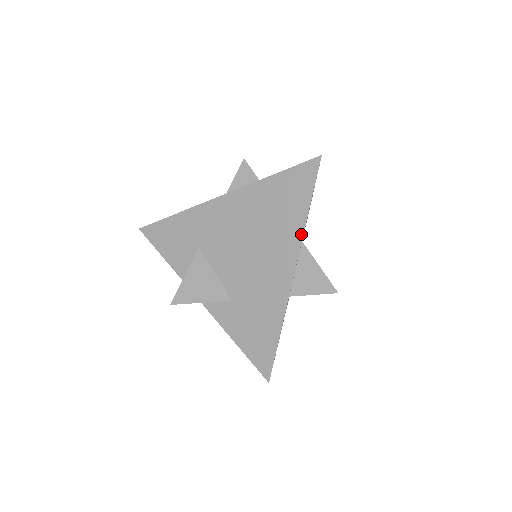
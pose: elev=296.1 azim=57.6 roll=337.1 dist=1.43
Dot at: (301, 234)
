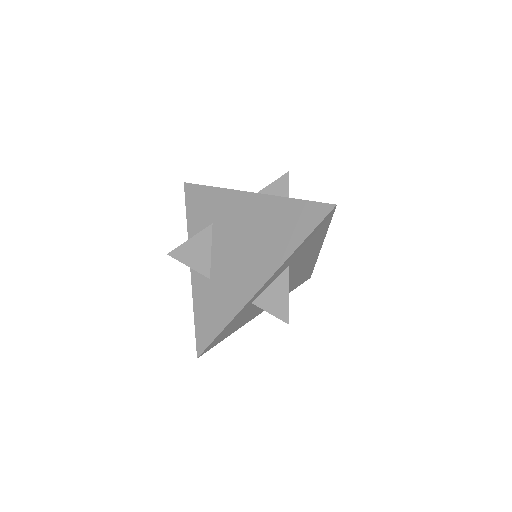
Dot at: (284, 259)
